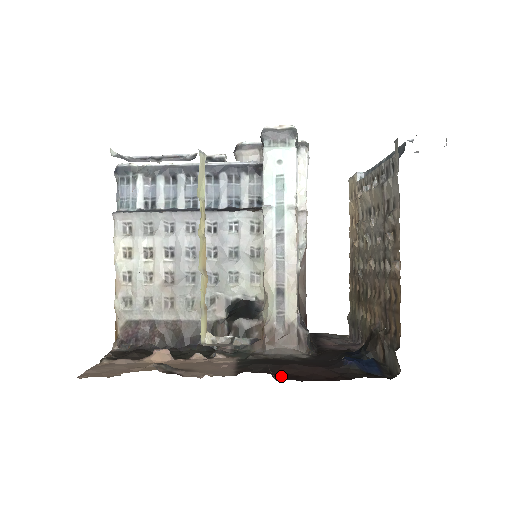
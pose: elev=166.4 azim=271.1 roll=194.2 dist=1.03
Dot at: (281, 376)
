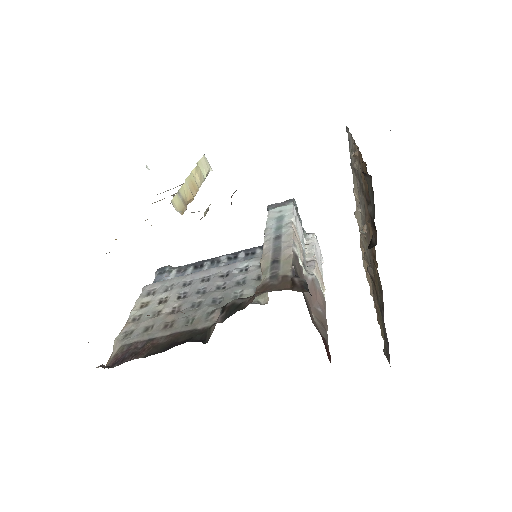
Dot at: occluded
